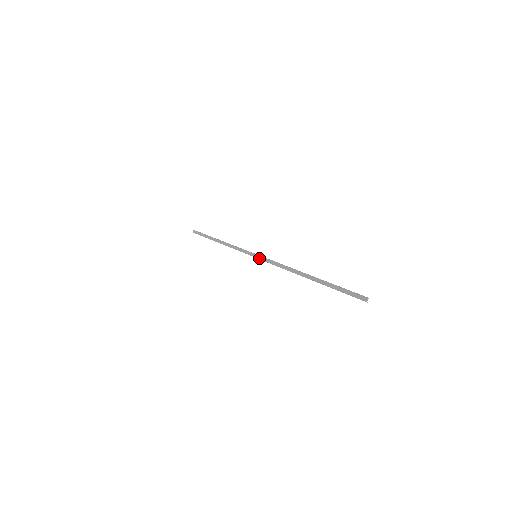
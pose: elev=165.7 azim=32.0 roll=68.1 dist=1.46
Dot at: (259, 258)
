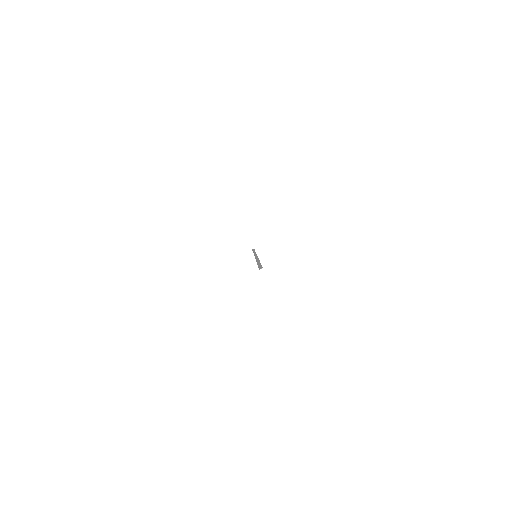
Dot at: (255, 256)
